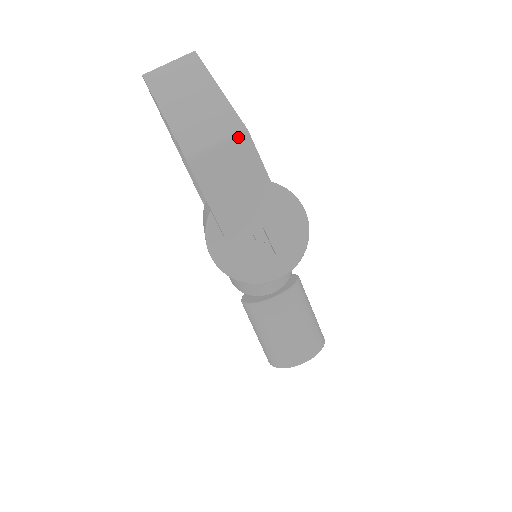
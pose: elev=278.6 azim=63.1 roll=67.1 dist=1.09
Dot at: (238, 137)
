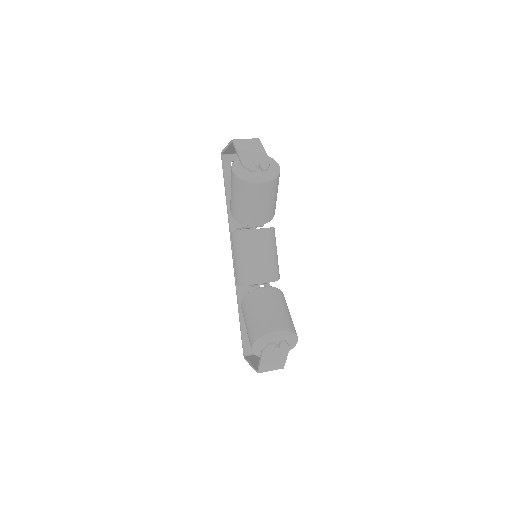
Dot at: (255, 139)
